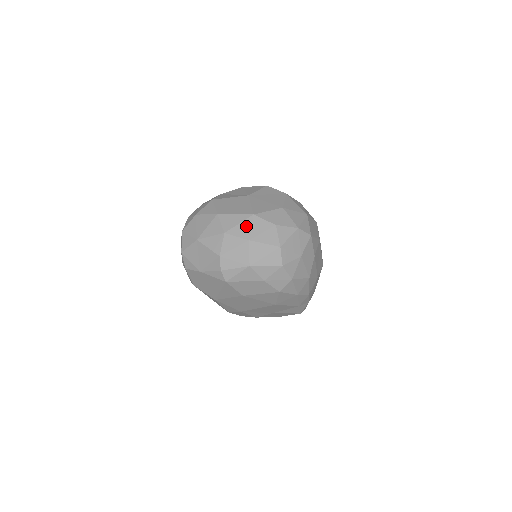
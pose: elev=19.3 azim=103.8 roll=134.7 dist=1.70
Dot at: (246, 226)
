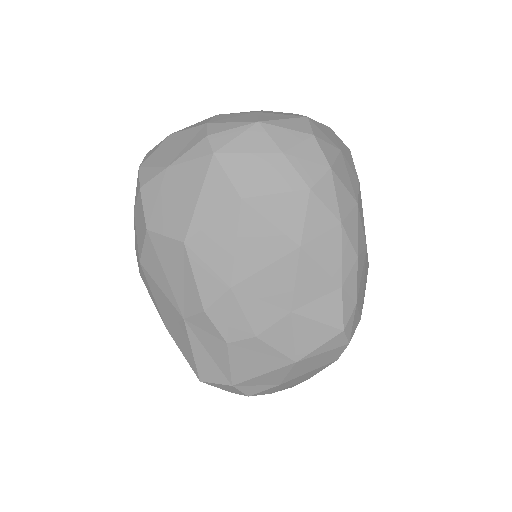
Dot at: (251, 111)
